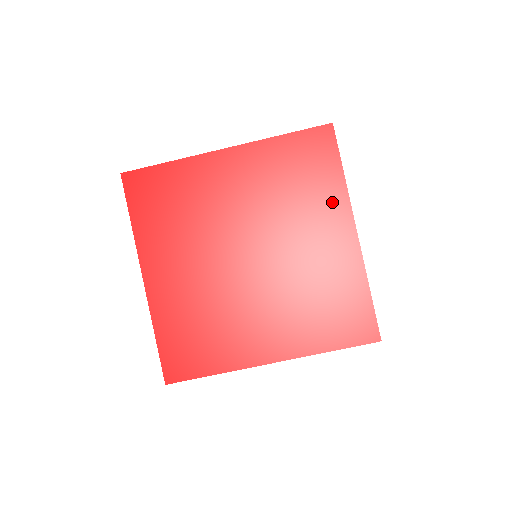
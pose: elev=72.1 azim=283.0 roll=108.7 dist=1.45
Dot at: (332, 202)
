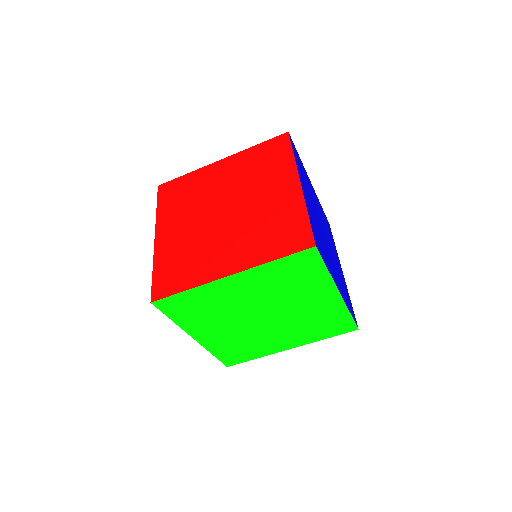
Dot at: (284, 170)
